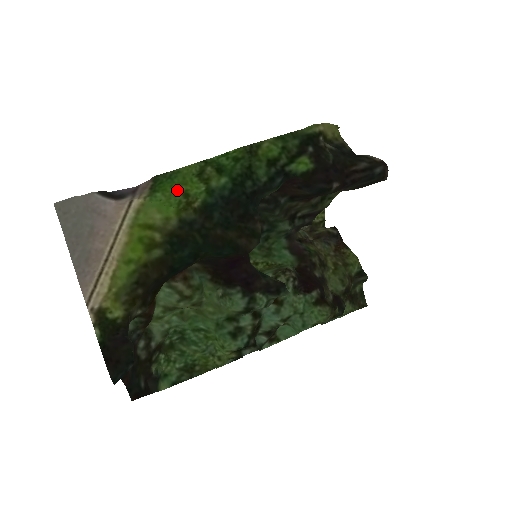
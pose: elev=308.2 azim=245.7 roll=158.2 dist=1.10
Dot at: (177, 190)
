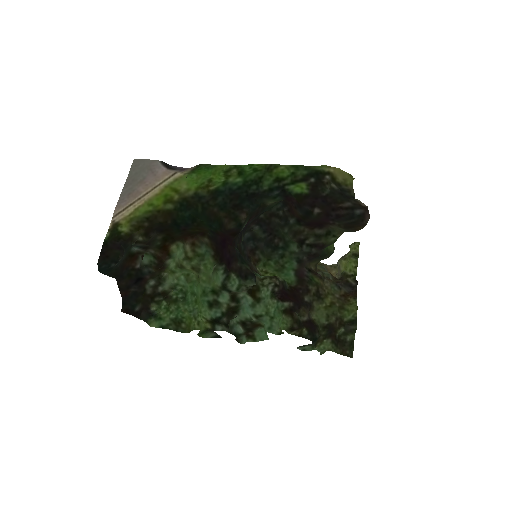
Dot at: (207, 176)
